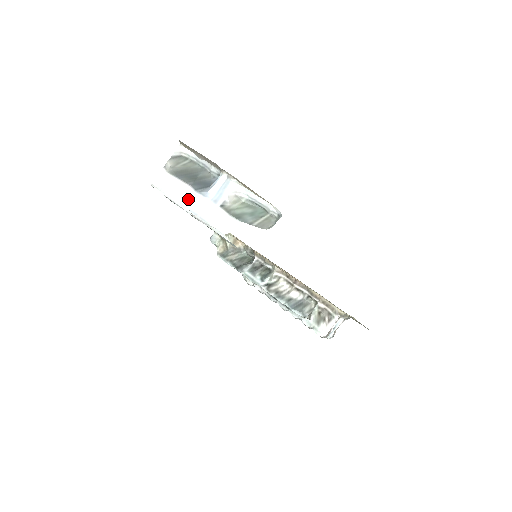
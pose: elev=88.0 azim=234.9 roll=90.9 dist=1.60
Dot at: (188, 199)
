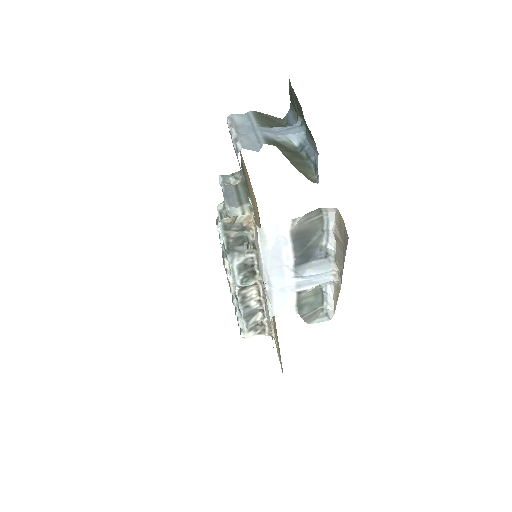
Dot at: (278, 269)
